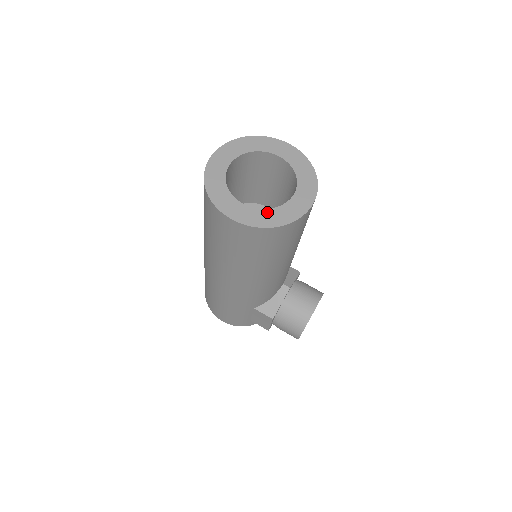
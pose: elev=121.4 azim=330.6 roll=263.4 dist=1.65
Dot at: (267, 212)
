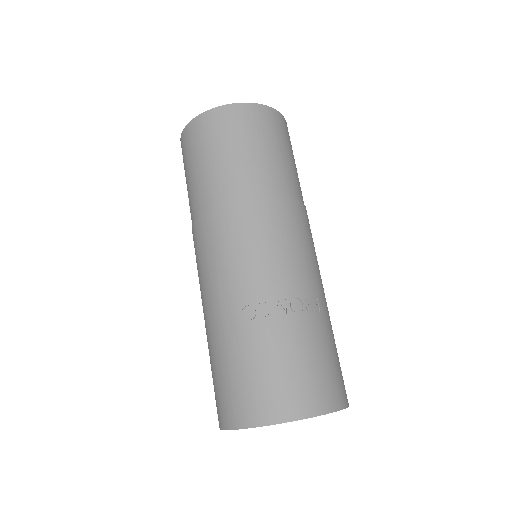
Dot at: occluded
